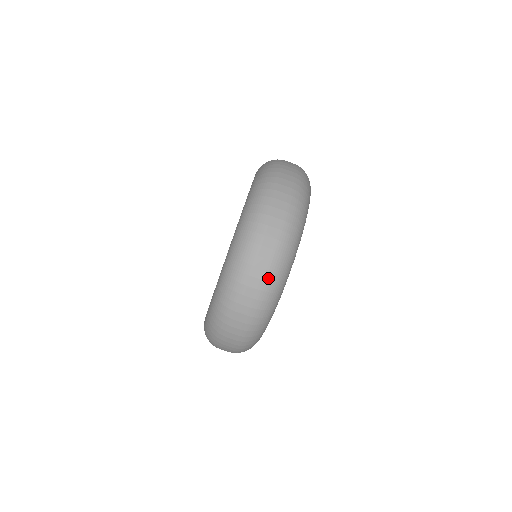
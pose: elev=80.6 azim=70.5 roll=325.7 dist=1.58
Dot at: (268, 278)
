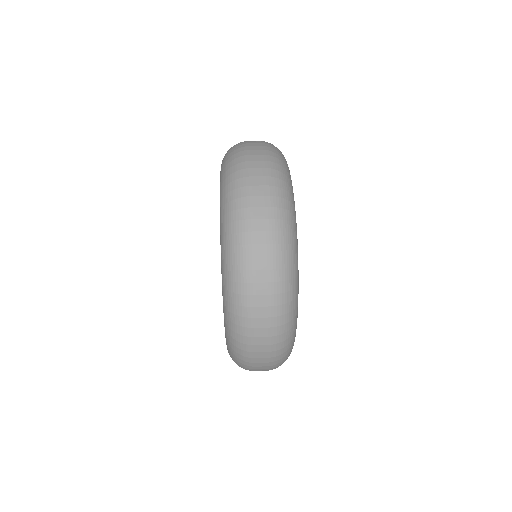
Dot at: (273, 215)
